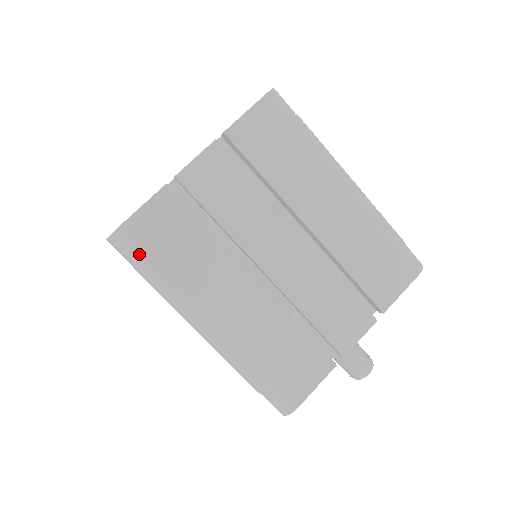
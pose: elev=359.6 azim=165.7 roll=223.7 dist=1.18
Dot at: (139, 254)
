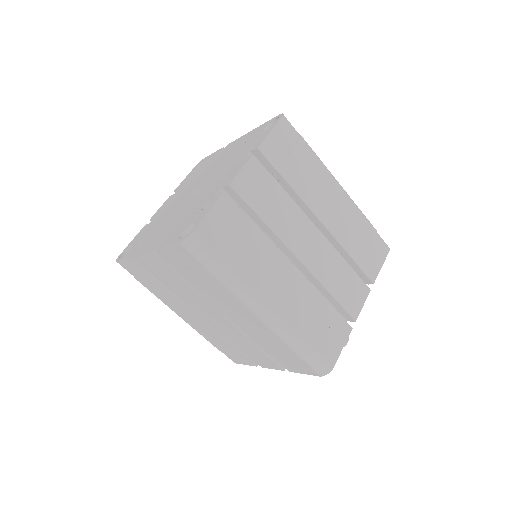
Dot at: (212, 252)
